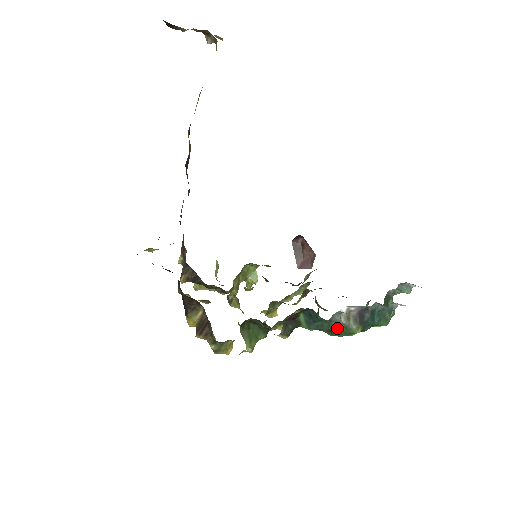
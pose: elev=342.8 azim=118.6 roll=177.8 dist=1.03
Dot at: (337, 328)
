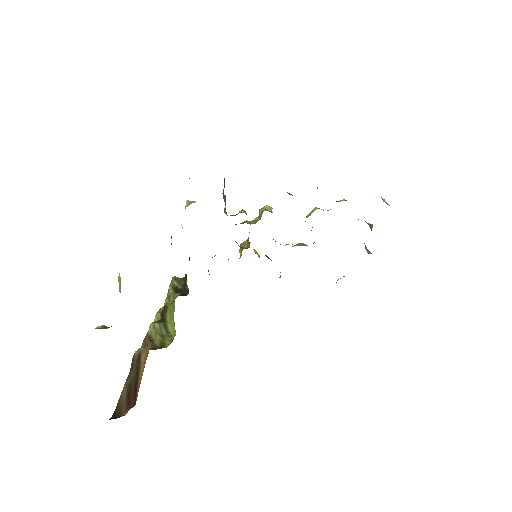
Dot at: occluded
